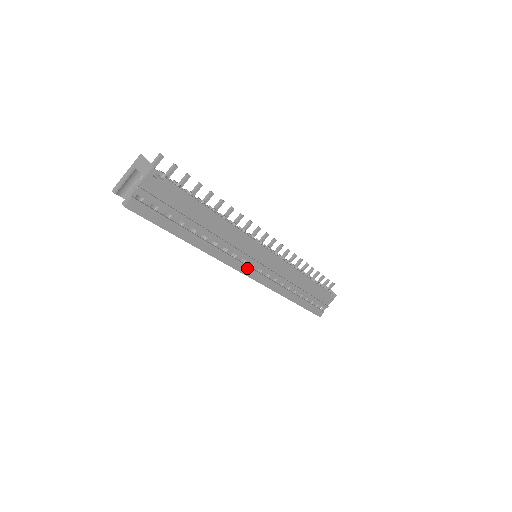
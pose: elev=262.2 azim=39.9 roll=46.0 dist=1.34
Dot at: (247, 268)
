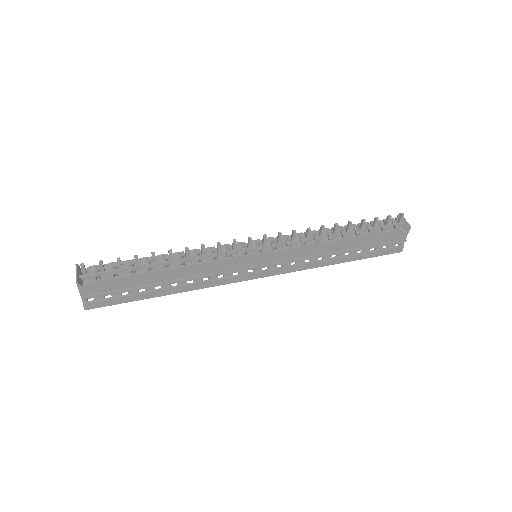
Dot at: (245, 276)
